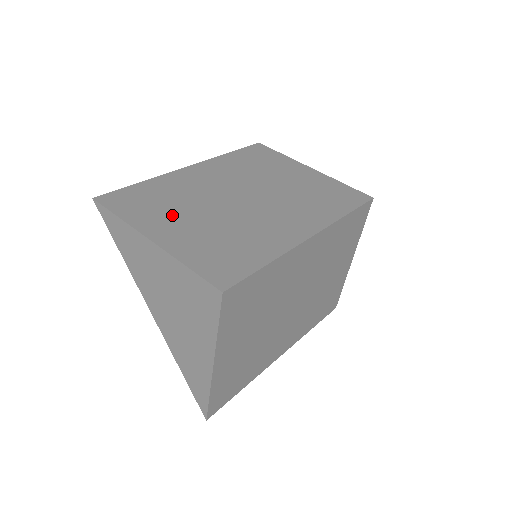
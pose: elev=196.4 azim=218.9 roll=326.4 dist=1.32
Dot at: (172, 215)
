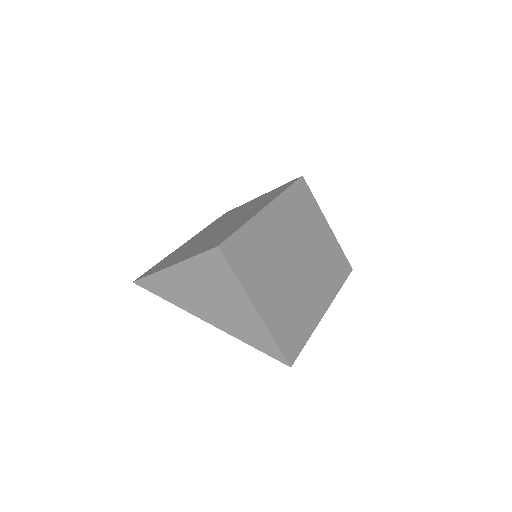
Dot at: (180, 255)
